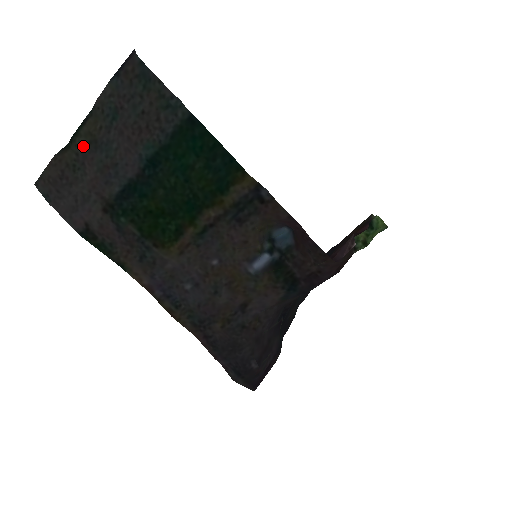
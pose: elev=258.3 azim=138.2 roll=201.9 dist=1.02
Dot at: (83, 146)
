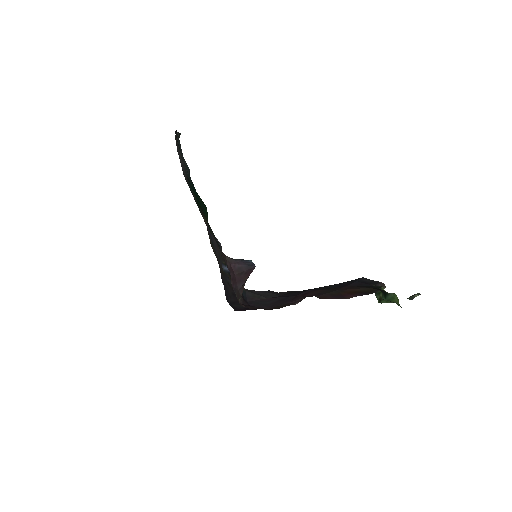
Dot at: occluded
